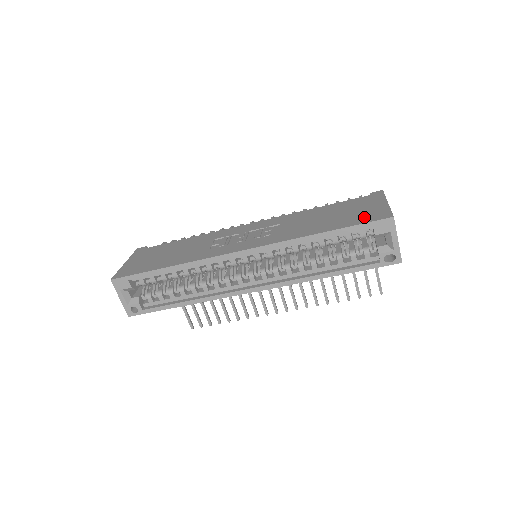
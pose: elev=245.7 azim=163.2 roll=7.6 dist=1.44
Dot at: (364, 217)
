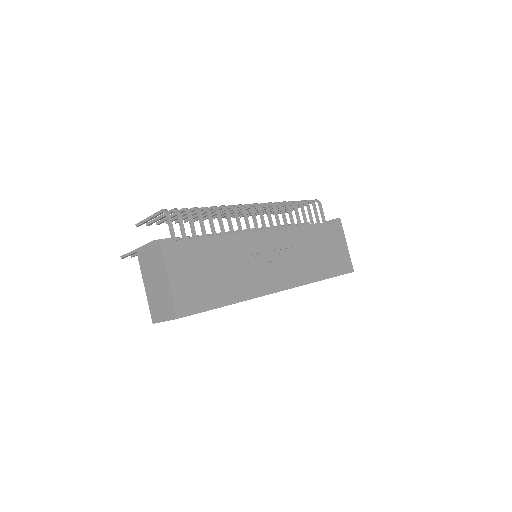
Dot at: (341, 265)
